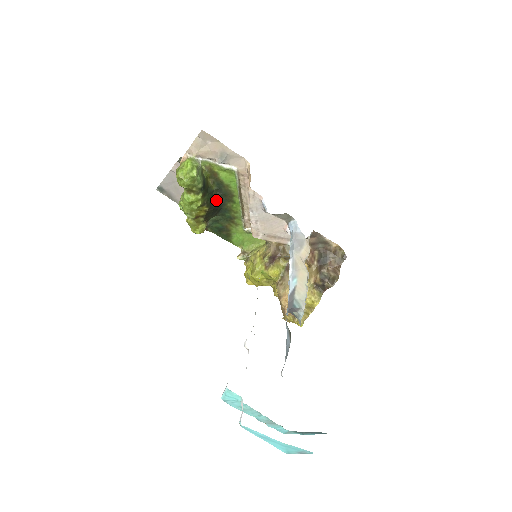
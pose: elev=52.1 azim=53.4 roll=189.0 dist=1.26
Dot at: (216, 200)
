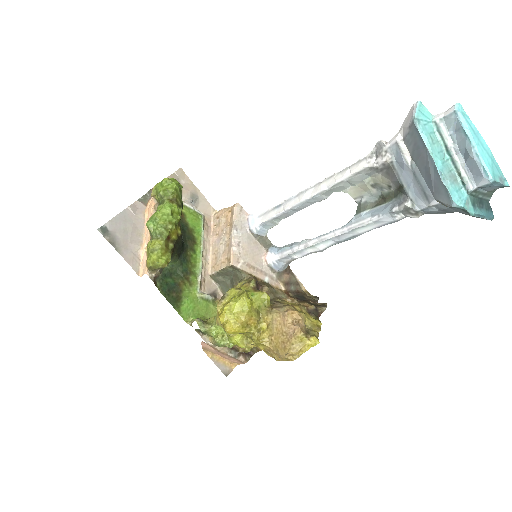
Dot at: (182, 237)
